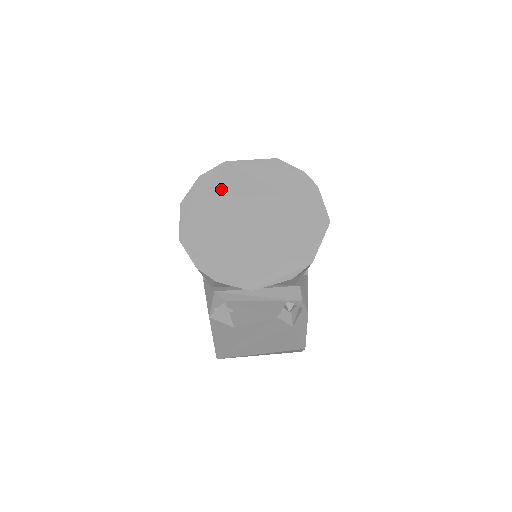
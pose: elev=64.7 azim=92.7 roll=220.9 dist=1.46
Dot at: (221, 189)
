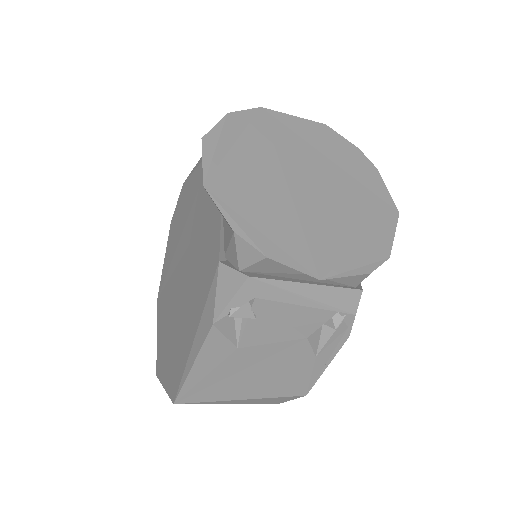
Dot at: (259, 137)
